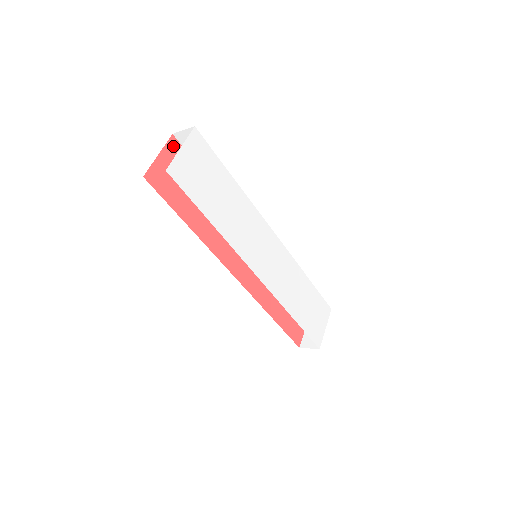
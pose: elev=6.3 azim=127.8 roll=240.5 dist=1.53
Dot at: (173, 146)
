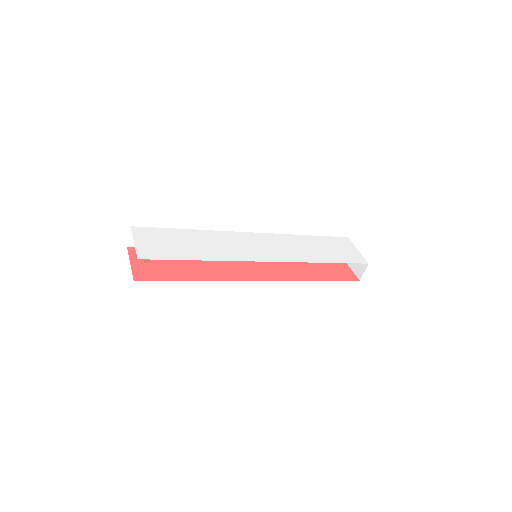
Dot at: (134, 252)
